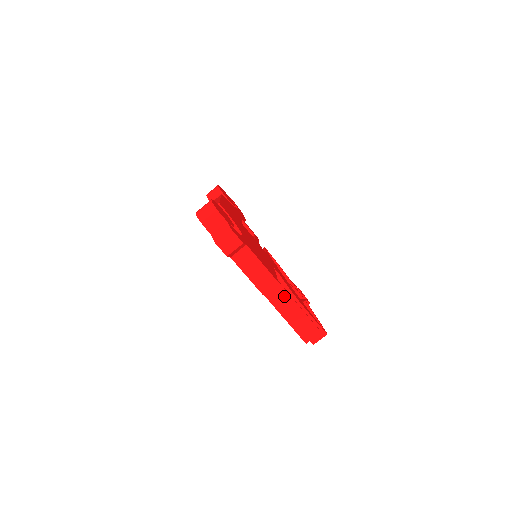
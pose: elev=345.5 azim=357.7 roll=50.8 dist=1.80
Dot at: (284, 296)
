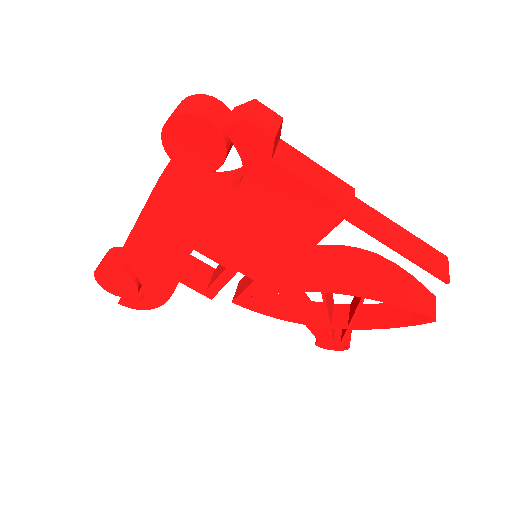
Dot at: (373, 215)
